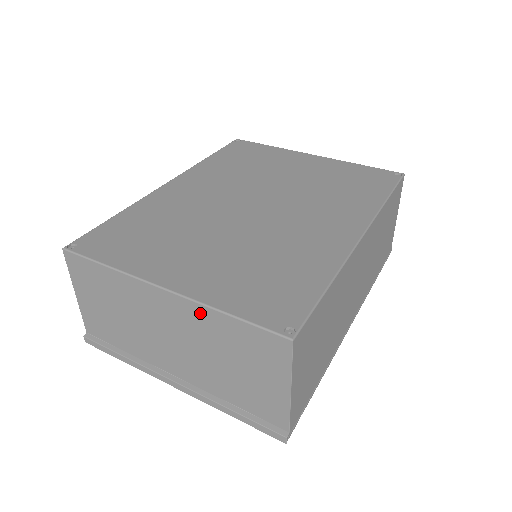
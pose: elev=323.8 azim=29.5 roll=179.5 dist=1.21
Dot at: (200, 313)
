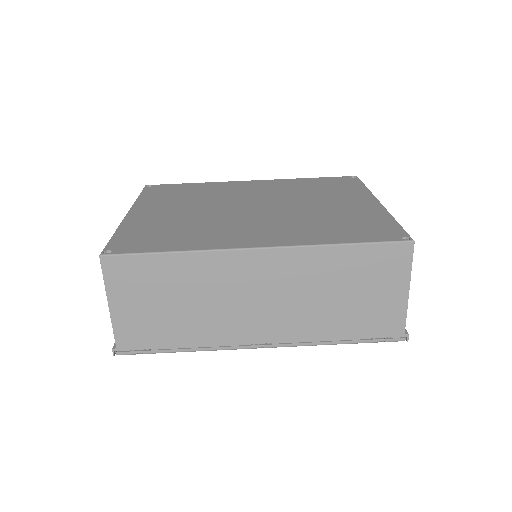
Dot at: occluded
